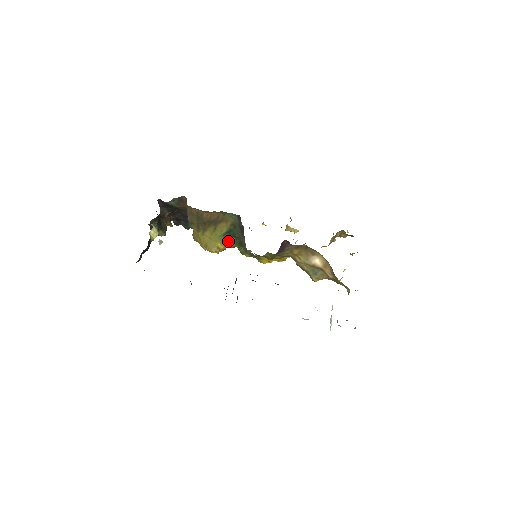
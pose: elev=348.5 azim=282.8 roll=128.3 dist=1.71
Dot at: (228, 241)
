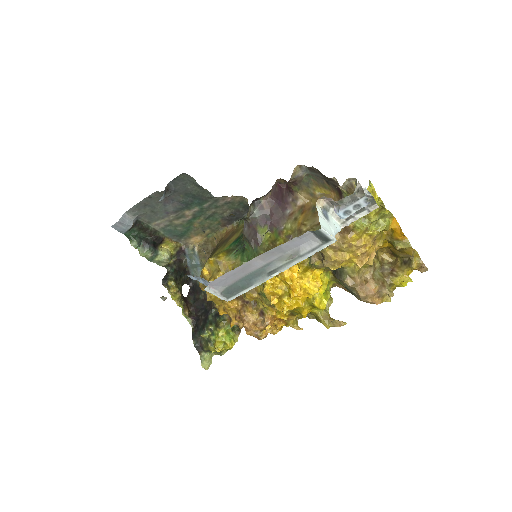
Dot at: (232, 251)
